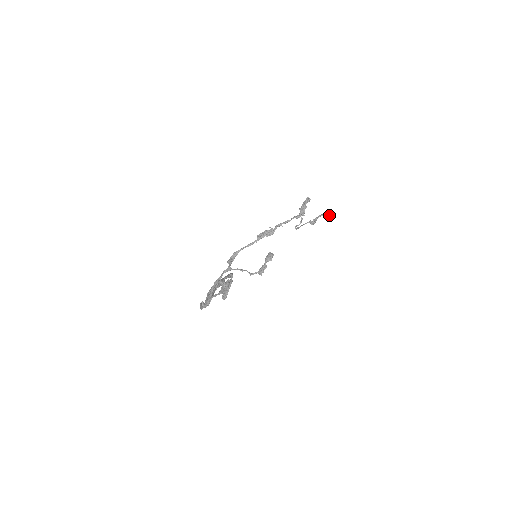
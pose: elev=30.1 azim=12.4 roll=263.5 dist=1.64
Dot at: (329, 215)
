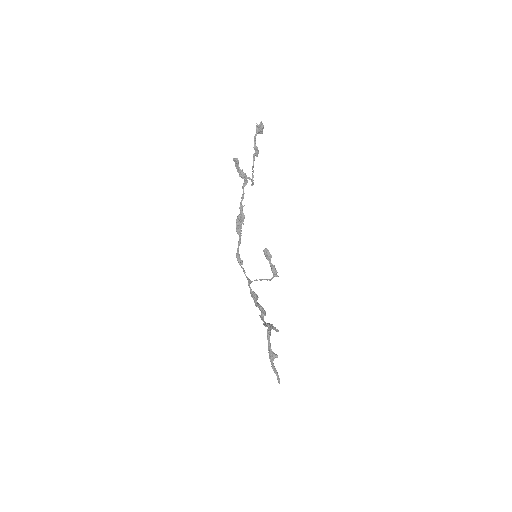
Dot at: (260, 129)
